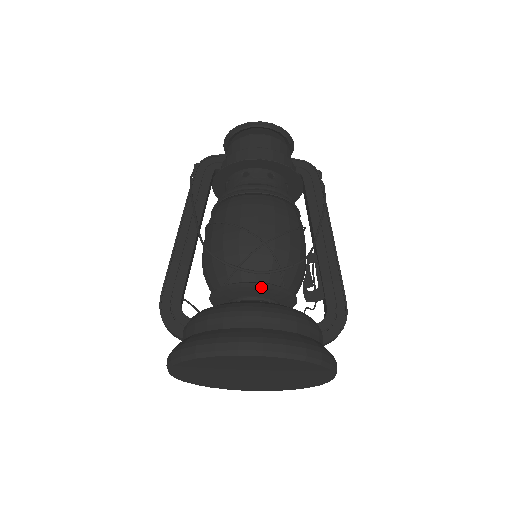
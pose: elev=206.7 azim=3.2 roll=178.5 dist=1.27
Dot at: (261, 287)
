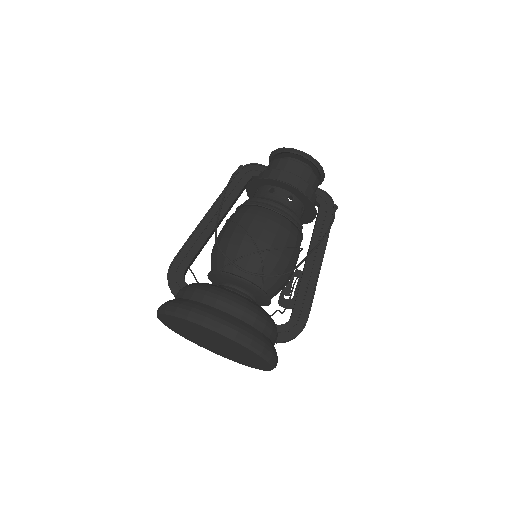
Dot at: (244, 282)
